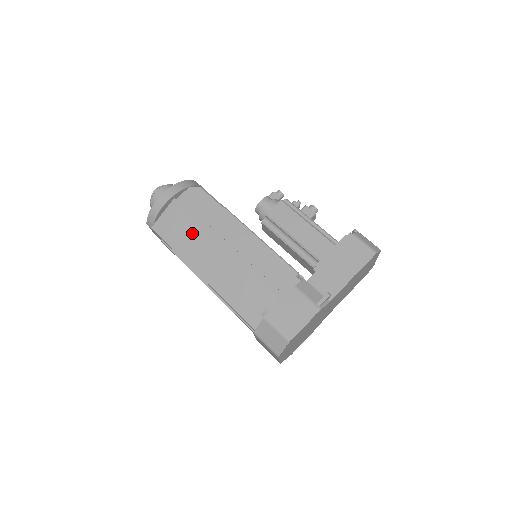
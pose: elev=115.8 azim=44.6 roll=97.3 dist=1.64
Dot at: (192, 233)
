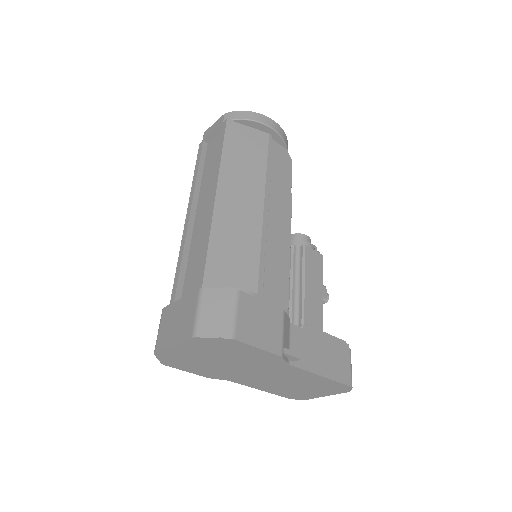
Dot at: (253, 166)
